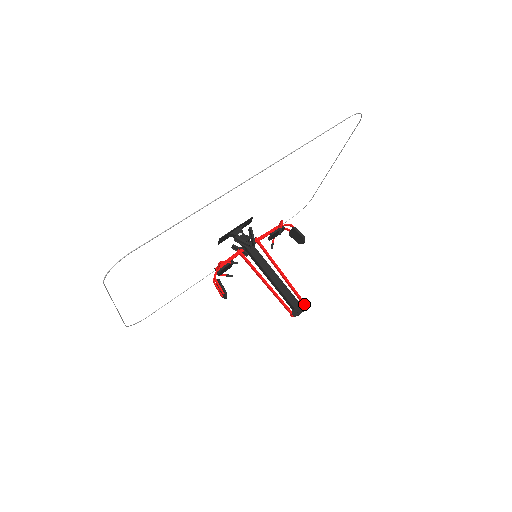
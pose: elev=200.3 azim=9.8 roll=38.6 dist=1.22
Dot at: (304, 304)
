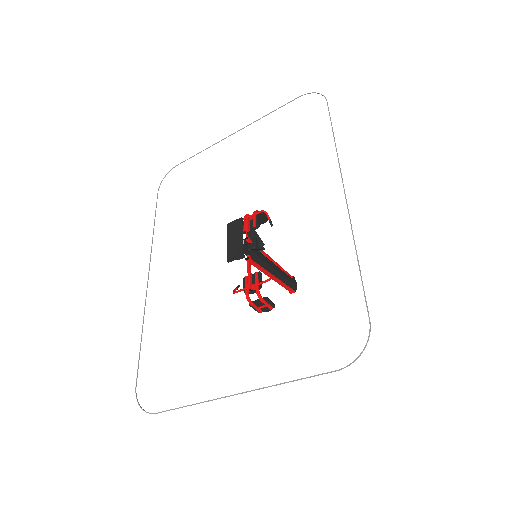
Dot at: (294, 278)
